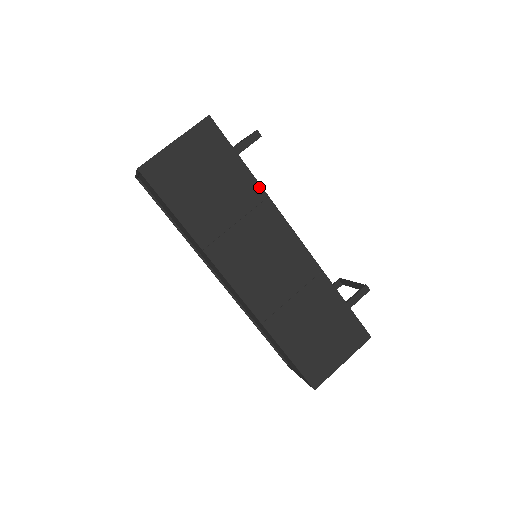
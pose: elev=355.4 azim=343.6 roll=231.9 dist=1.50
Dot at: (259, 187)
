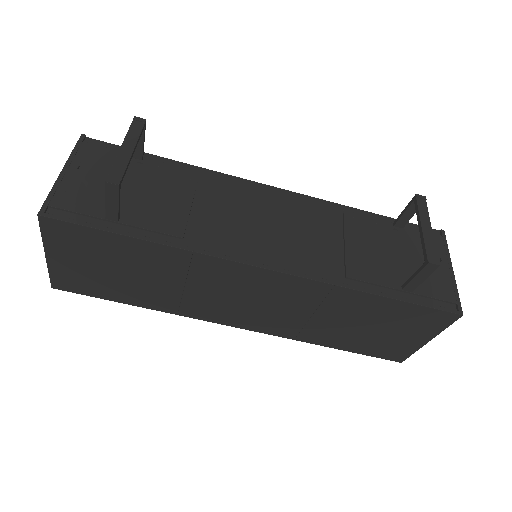
Dot at: (172, 249)
